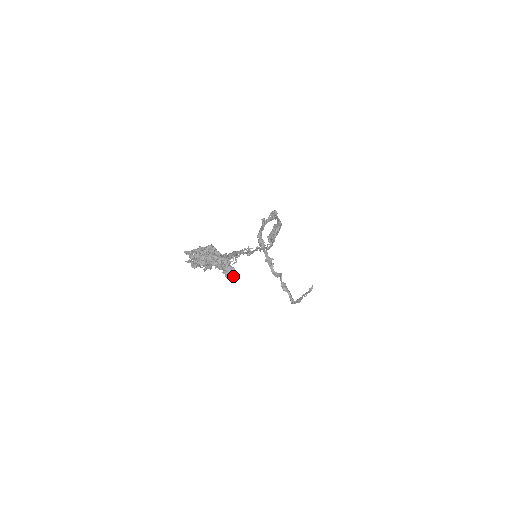
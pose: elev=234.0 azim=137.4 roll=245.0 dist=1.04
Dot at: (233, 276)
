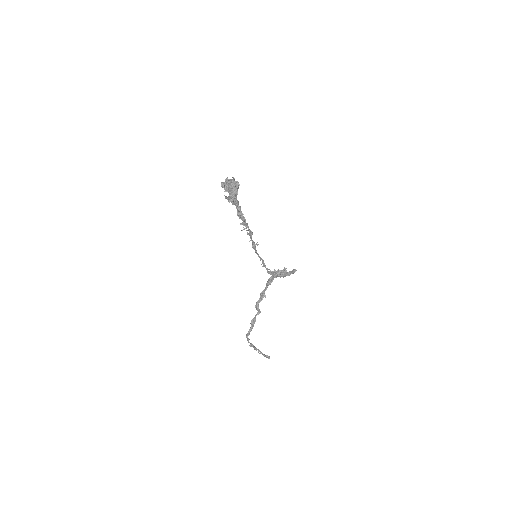
Dot at: (231, 199)
